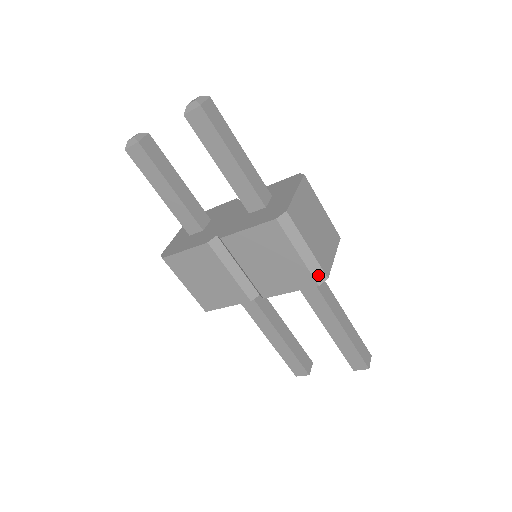
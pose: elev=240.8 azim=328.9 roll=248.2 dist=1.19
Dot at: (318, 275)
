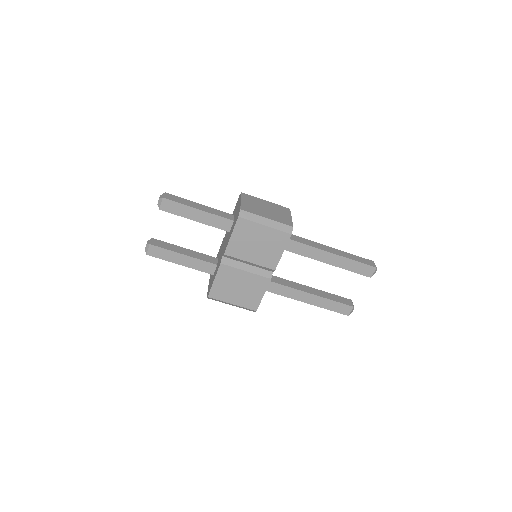
Dot at: (286, 229)
